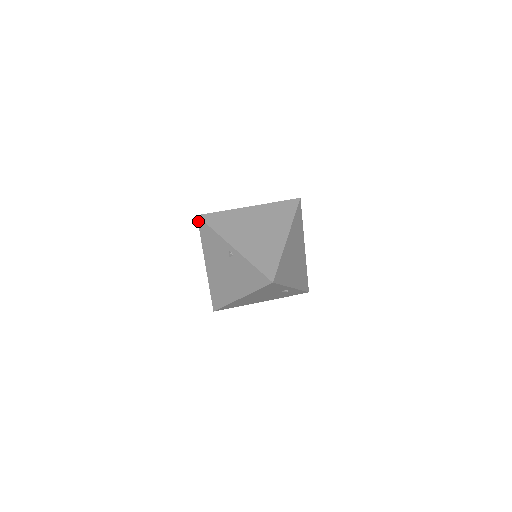
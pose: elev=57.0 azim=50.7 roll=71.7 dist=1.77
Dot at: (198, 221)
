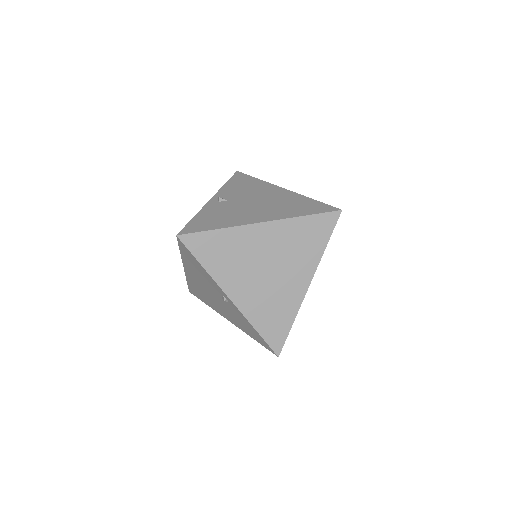
Dot at: (178, 240)
